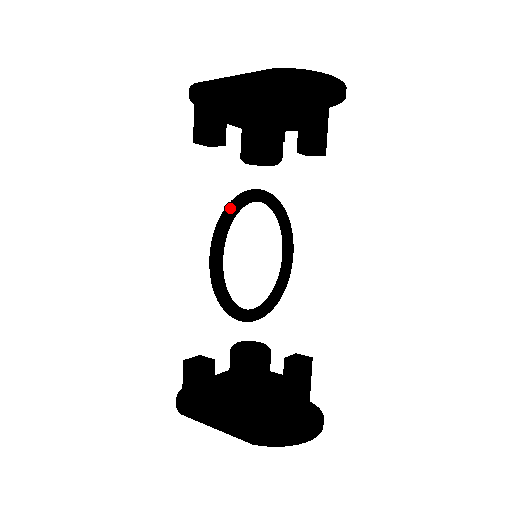
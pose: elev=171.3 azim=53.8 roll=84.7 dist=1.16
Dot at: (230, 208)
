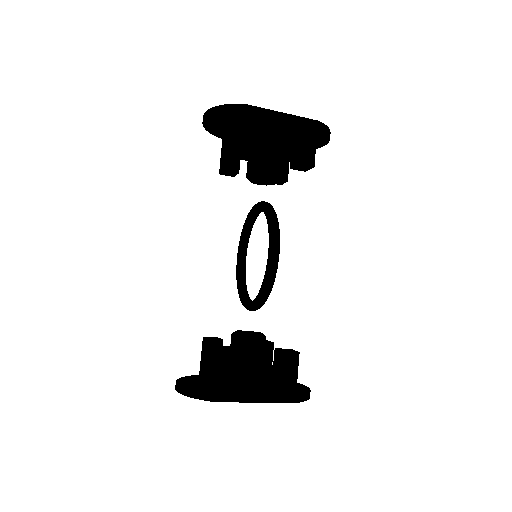
Dot at: (276, 214)
